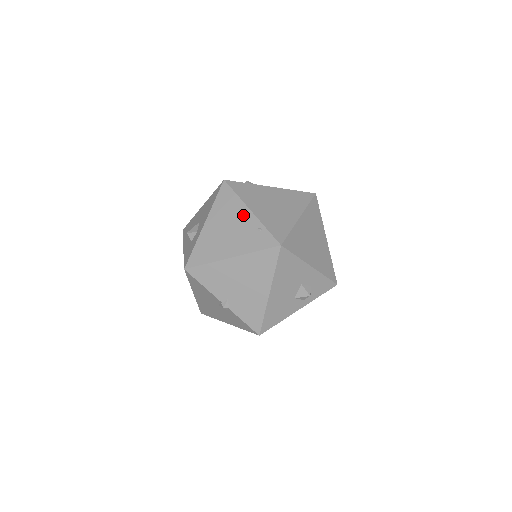
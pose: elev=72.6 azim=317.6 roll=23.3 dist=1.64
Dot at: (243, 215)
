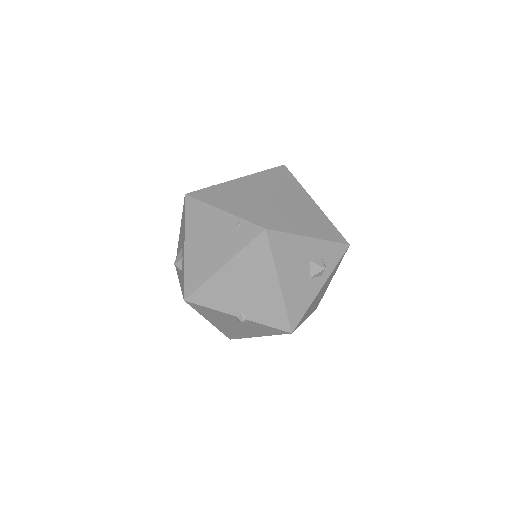
Dot at: (217, 218)
